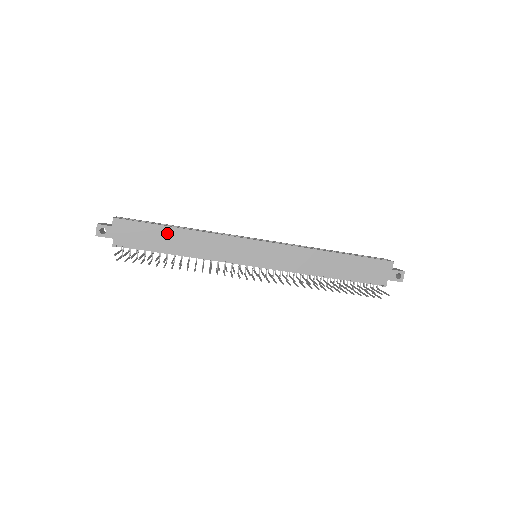
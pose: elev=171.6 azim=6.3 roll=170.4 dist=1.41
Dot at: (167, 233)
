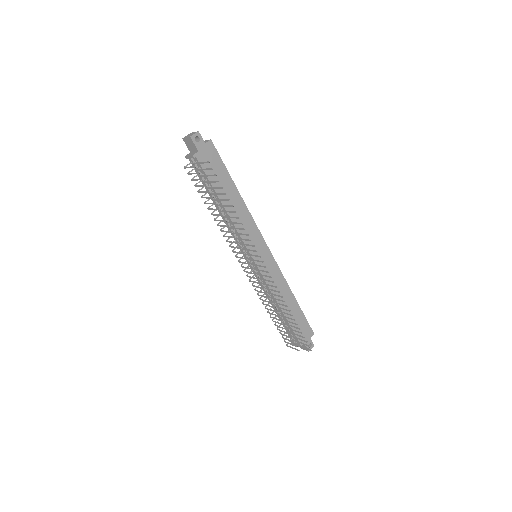
Dot at: (230, 186)
